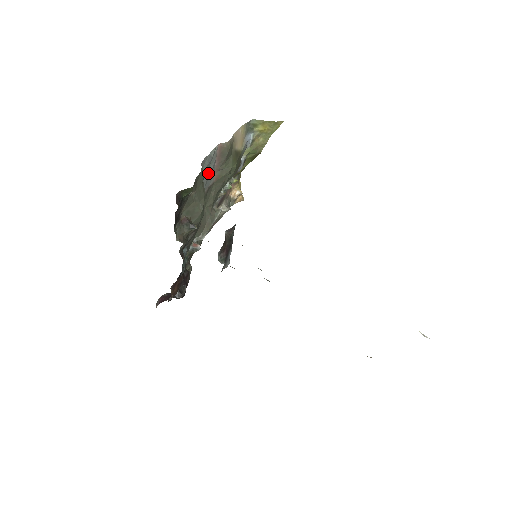
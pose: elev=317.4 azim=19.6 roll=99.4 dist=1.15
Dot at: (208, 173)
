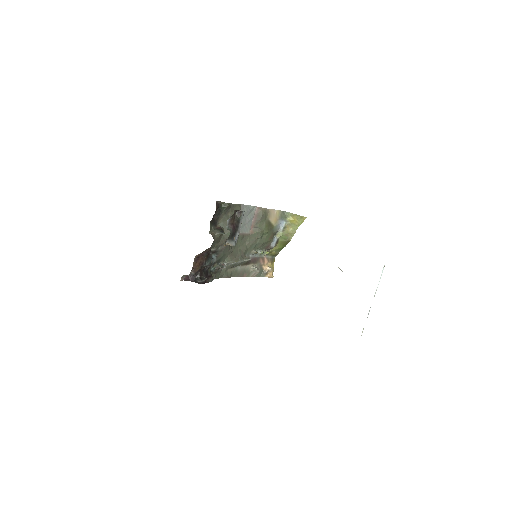
Dot at: (246, 221)
